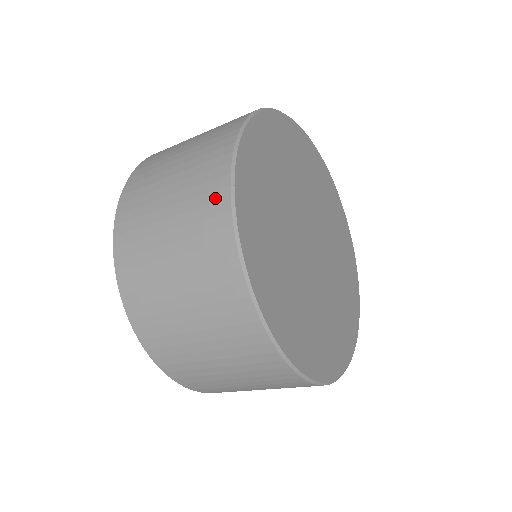
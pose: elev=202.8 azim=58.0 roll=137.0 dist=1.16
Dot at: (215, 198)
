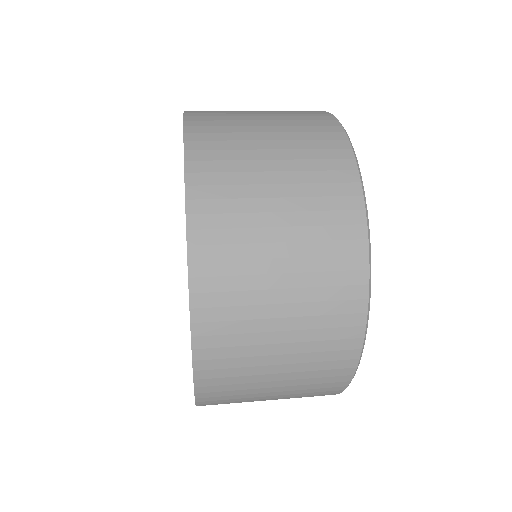
Dot at: (347, 335)
